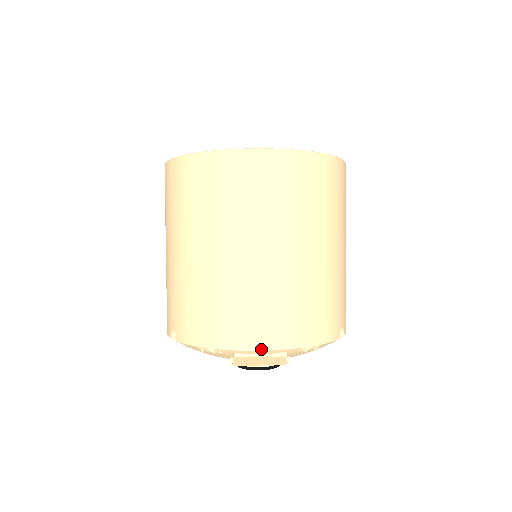
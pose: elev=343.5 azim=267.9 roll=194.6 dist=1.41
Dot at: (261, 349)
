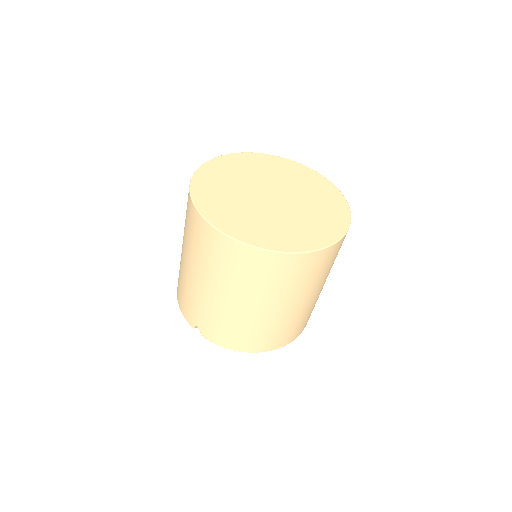
Dot at: occluded
